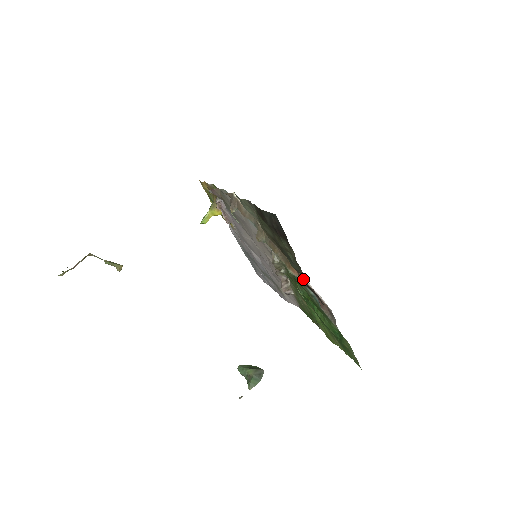
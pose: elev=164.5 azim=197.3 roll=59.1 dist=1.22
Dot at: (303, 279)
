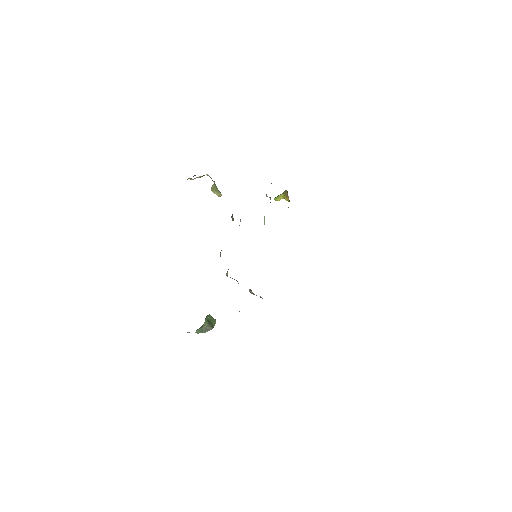
Dot at: occluded
